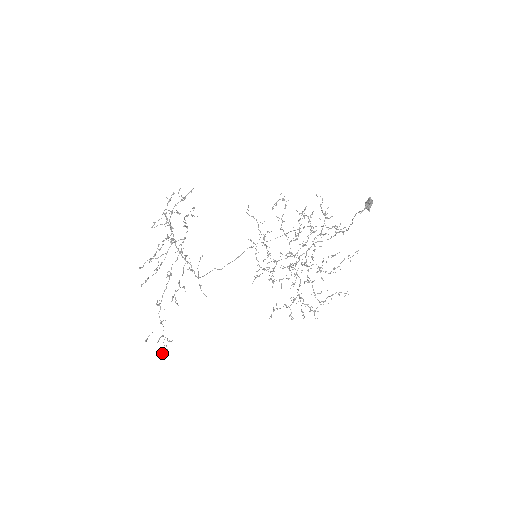
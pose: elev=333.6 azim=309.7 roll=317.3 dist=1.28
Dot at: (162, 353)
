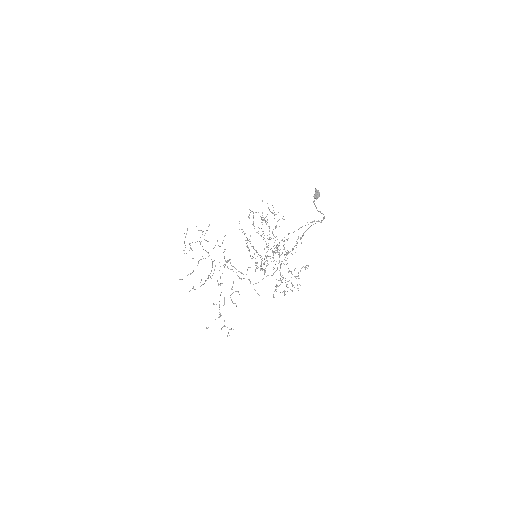
Dot at: occluded
